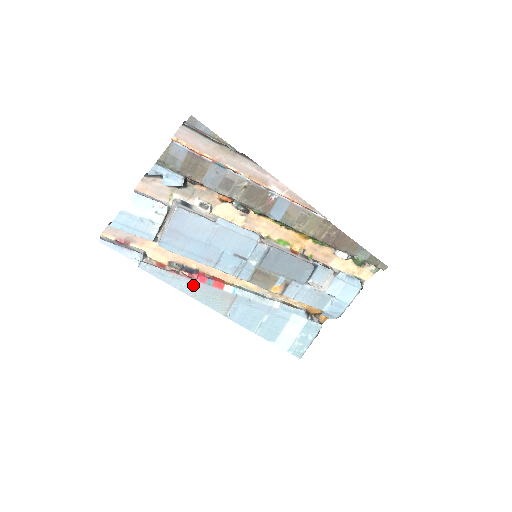
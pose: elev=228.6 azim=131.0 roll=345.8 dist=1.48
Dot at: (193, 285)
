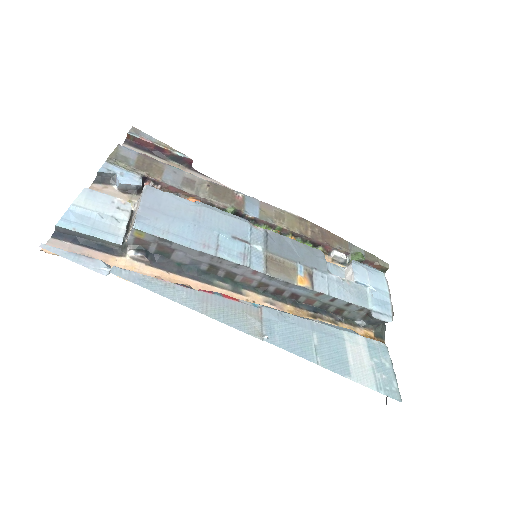
Dot at: (197, 296)
